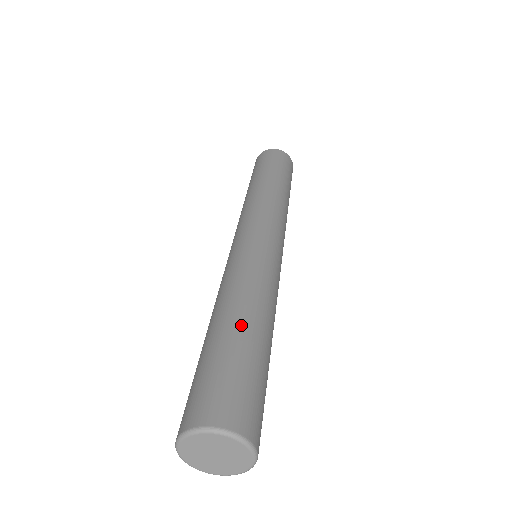
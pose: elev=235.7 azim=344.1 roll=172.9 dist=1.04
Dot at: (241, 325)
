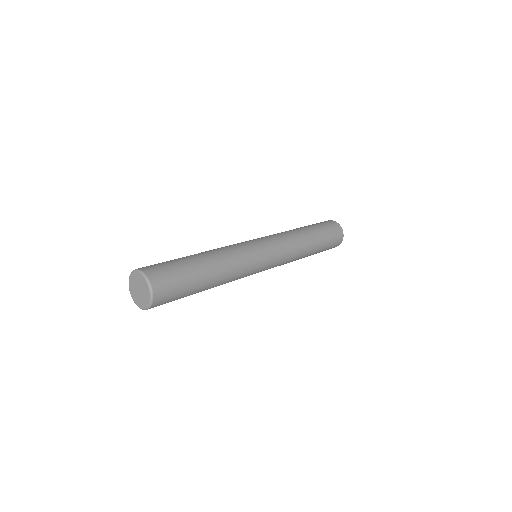
Dot at: occluded
